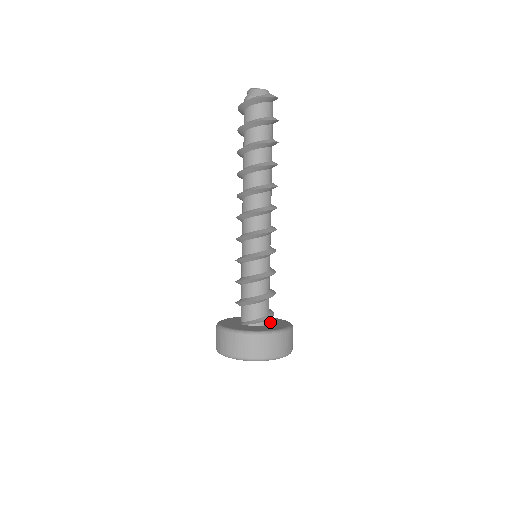
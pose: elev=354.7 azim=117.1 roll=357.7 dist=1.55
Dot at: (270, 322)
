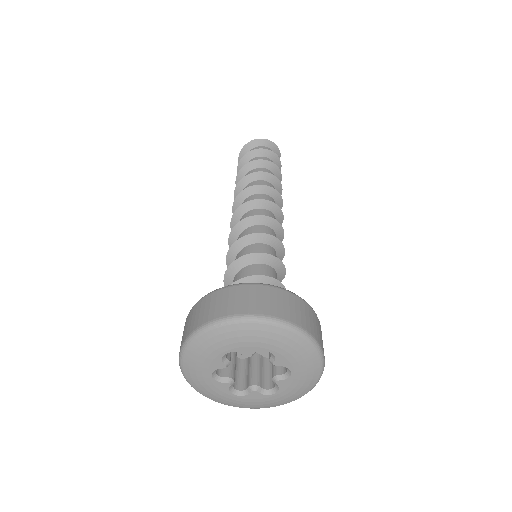
Dot at: occluded
